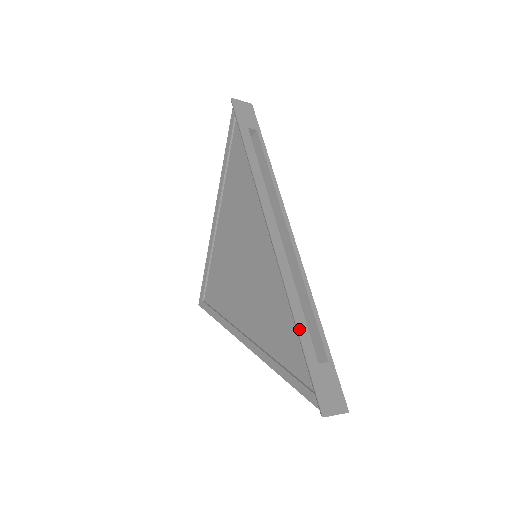
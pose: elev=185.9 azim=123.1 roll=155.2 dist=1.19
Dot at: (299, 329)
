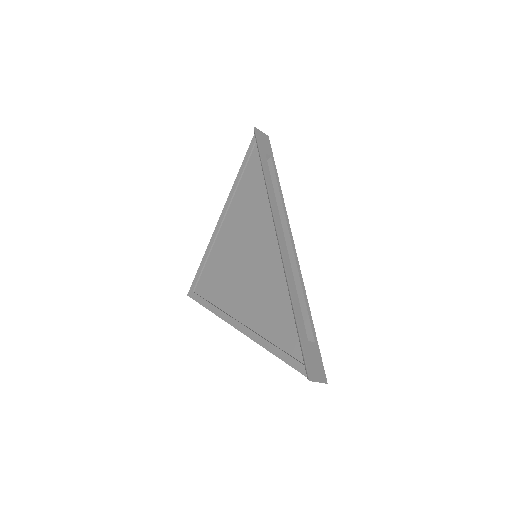
Dot at: (296, 312)
